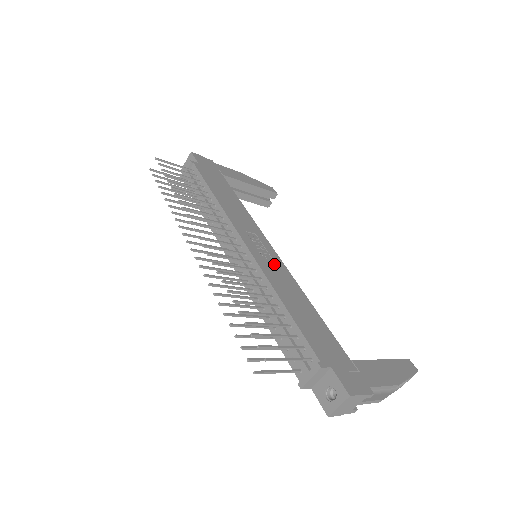
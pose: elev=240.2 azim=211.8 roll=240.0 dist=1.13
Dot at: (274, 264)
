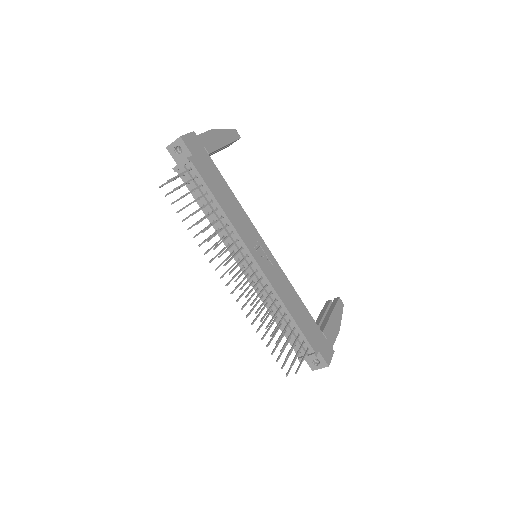
Dot at: (274, 270)
